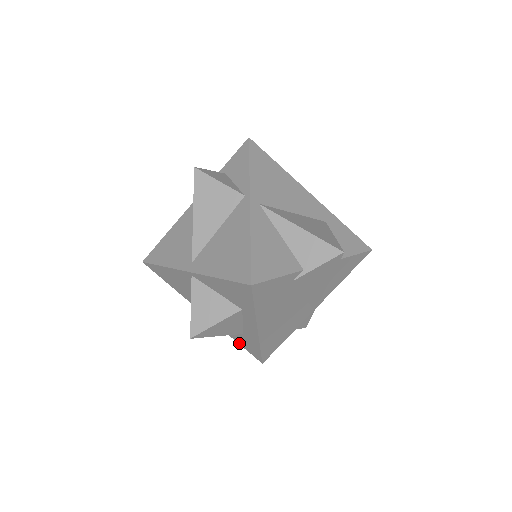
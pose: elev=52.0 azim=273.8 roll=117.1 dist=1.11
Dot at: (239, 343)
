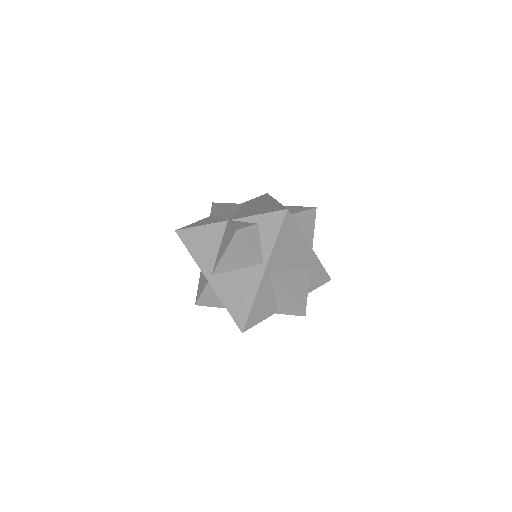
Dot at: occluded
